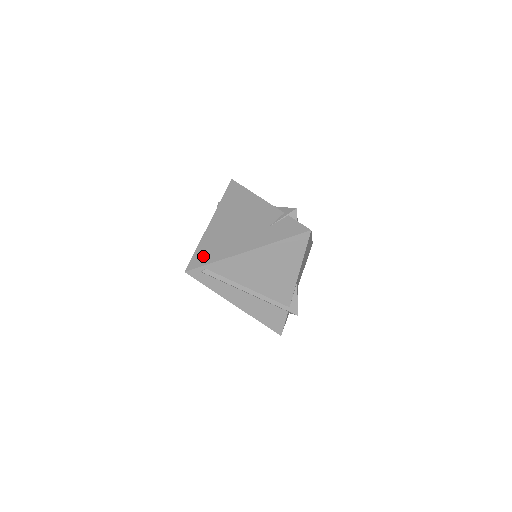
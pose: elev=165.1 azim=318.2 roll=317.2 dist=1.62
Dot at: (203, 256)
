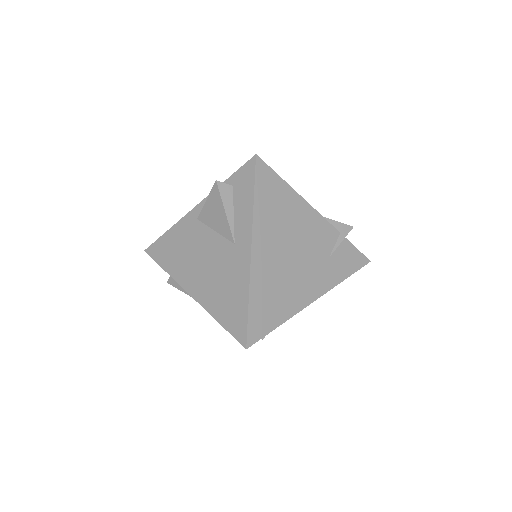
Dot at: (263, 317)
